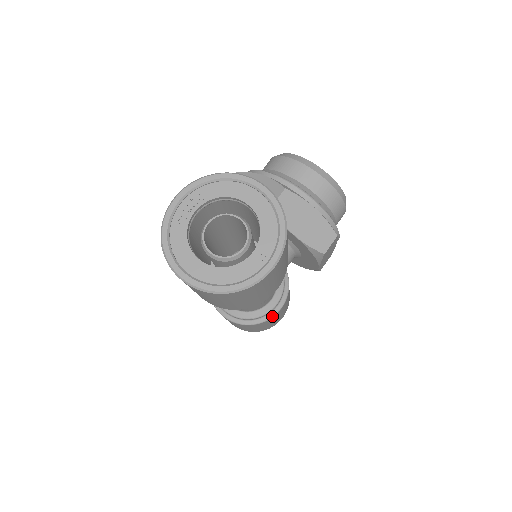
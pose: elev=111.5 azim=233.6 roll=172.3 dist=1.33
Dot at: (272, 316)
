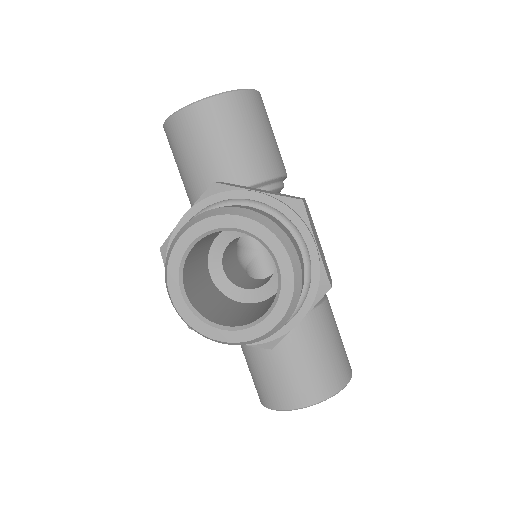
Dot at: occluded
